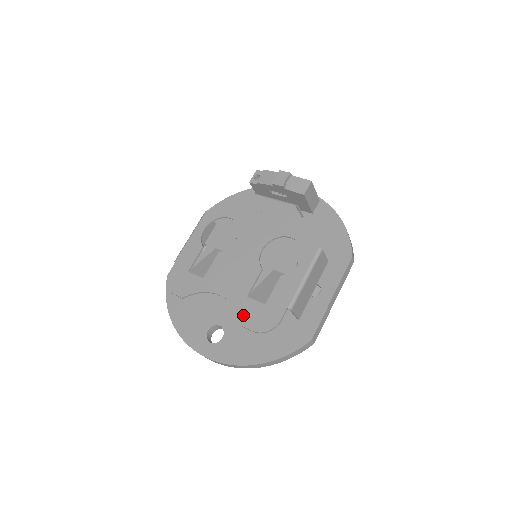
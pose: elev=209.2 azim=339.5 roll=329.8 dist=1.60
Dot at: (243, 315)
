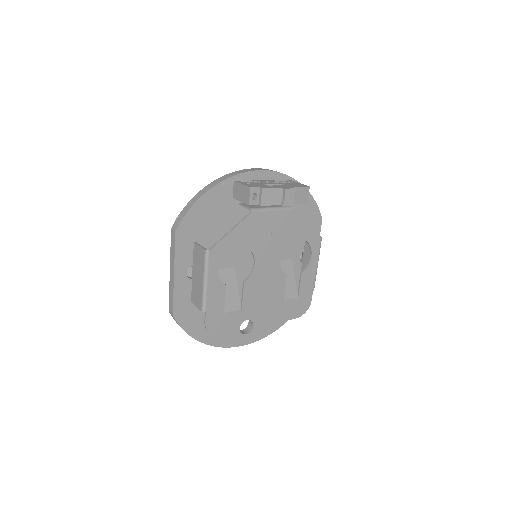
Dot at: (286, 314)
